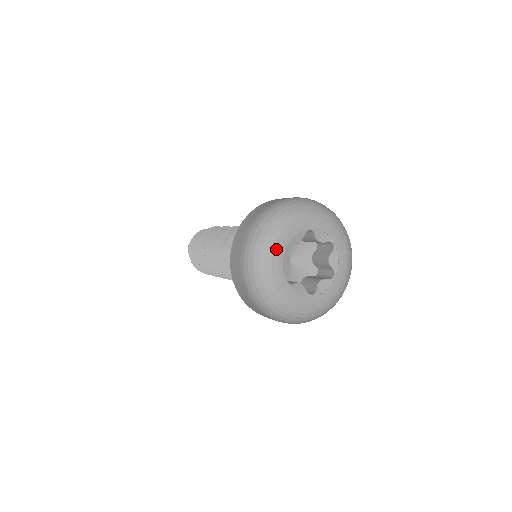
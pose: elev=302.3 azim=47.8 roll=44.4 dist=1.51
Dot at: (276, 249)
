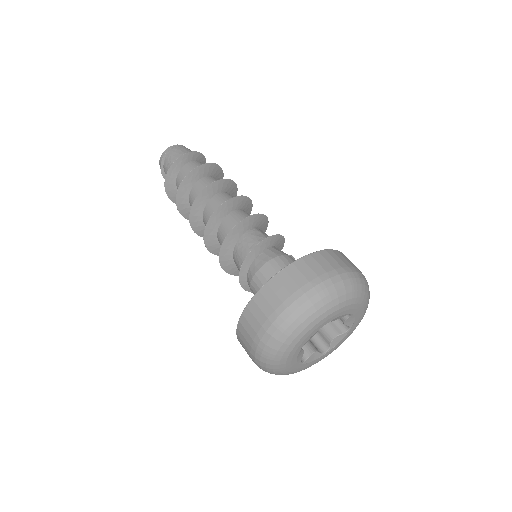
Dot at: (289, 357)
